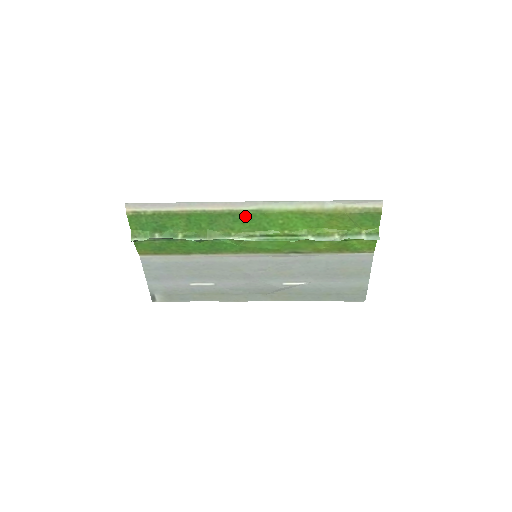
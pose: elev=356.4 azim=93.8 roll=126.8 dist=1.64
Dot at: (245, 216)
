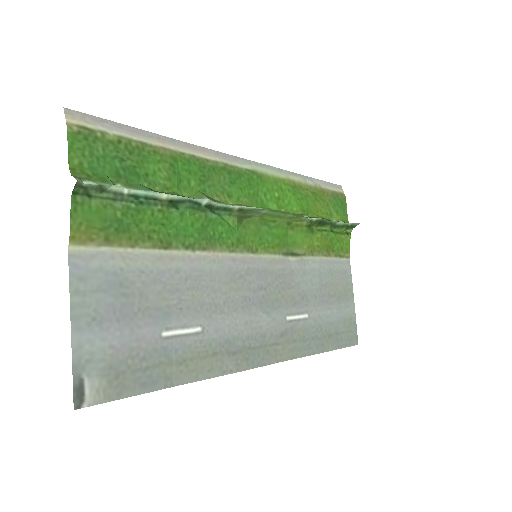
Dot at: (242, 177)
